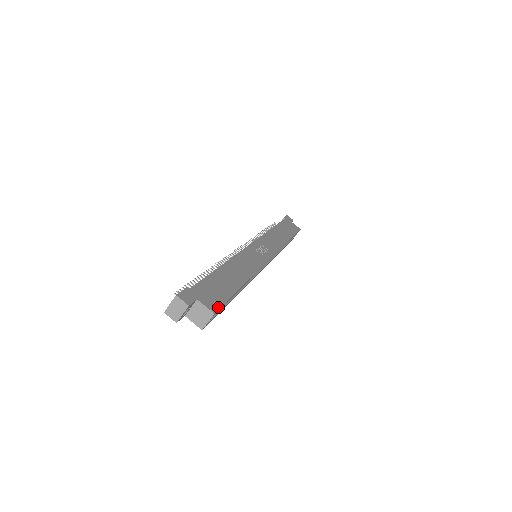
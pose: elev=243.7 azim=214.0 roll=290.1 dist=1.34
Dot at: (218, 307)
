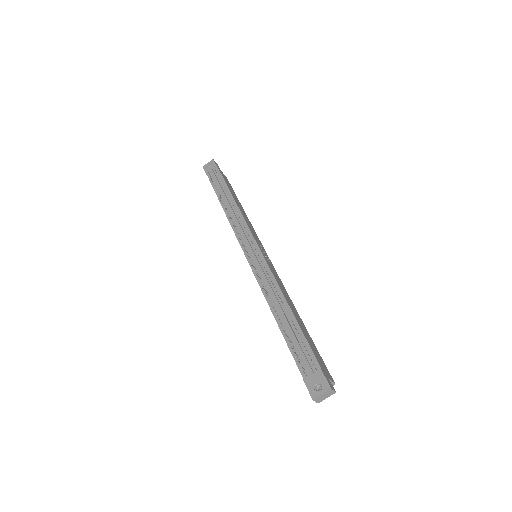
Dot at: occluded
